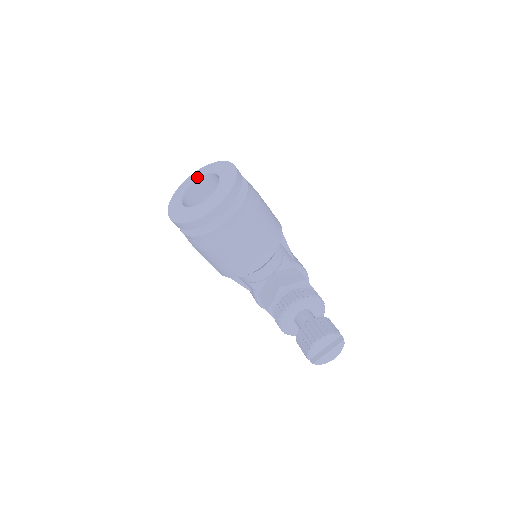
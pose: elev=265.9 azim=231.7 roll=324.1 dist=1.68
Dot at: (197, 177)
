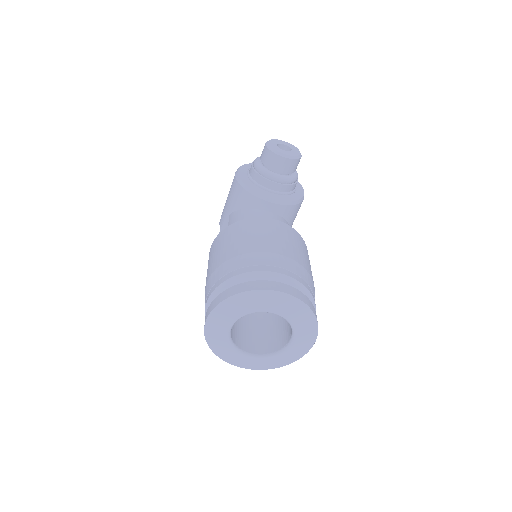
Dot at: occluded
